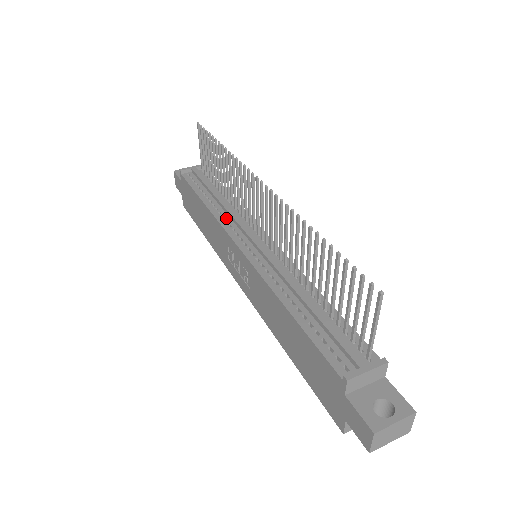
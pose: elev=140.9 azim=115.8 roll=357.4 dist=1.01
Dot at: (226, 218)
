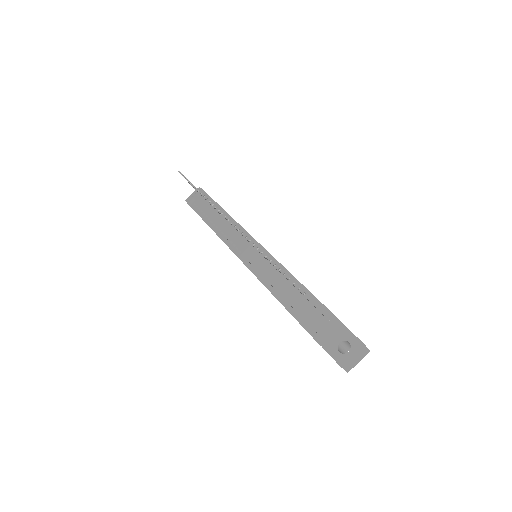
Dot at: (227, 236)
